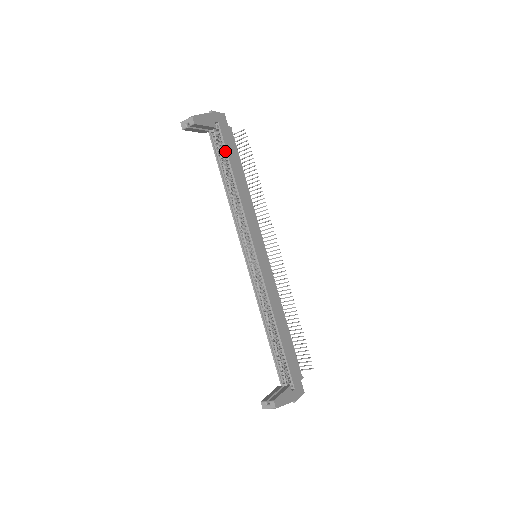
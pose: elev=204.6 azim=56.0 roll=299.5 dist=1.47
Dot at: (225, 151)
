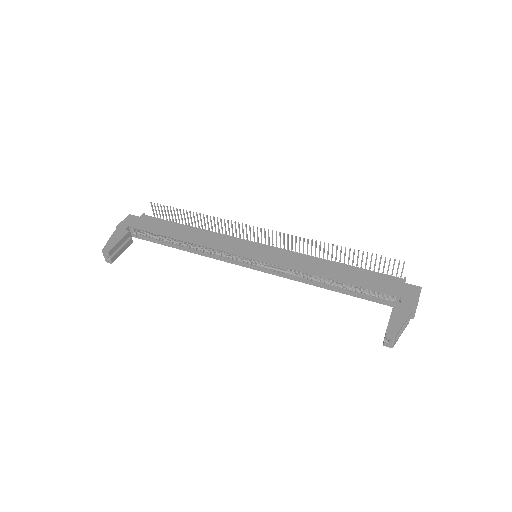
Dot at: (152, 233)
